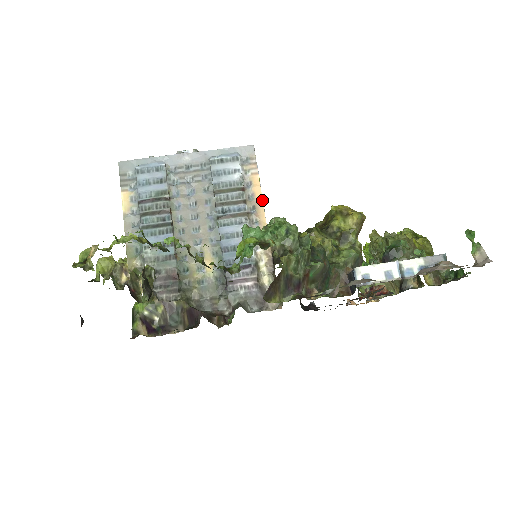
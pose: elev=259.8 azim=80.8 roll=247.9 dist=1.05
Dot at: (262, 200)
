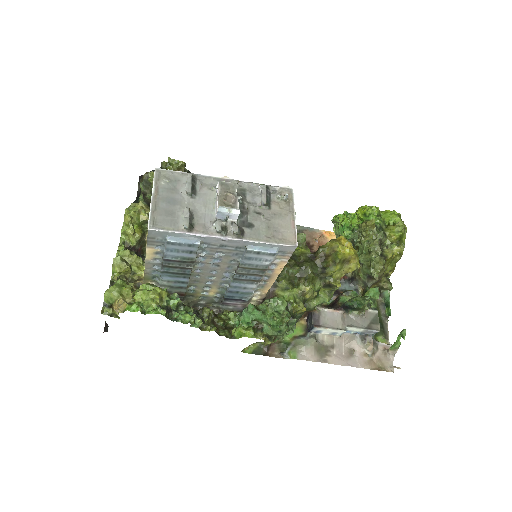
Dot at: occluded
